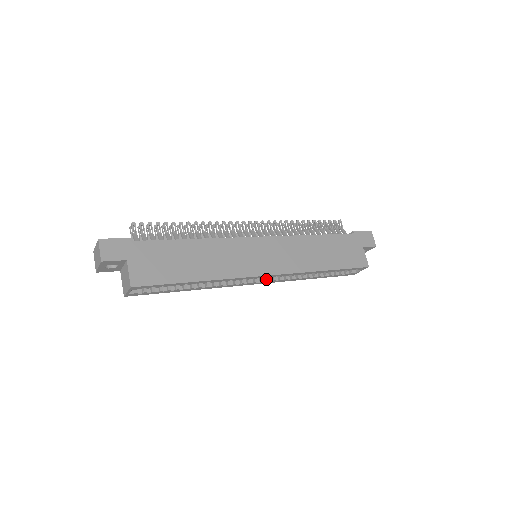
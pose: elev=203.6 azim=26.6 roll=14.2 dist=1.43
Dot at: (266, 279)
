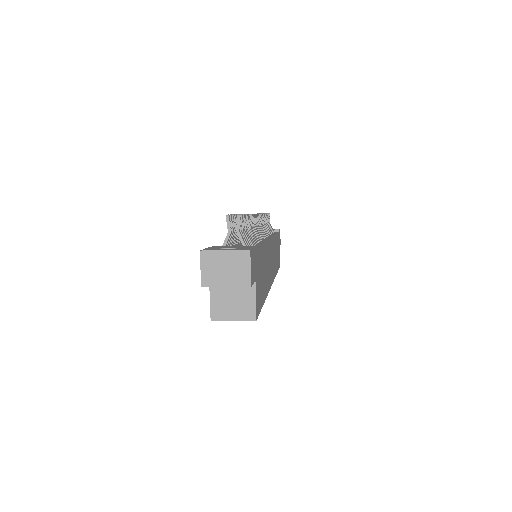
Dot at: occluded
